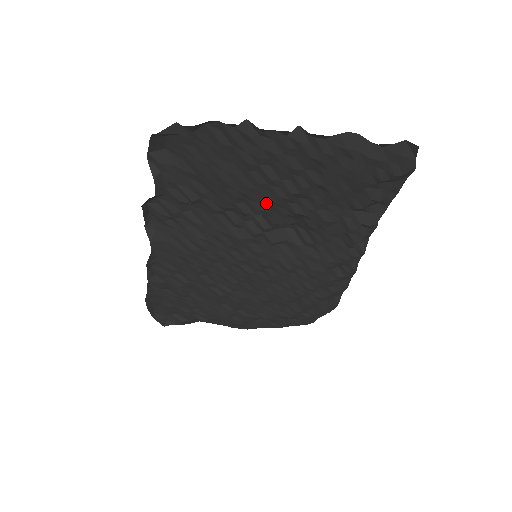
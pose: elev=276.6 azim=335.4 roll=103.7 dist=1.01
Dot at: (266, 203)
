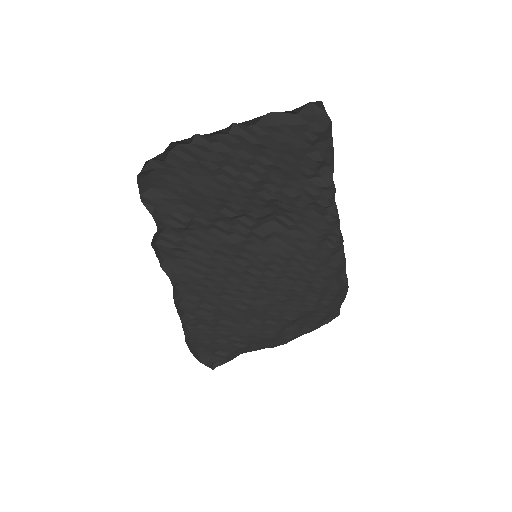
Dot at: (241, 200)
